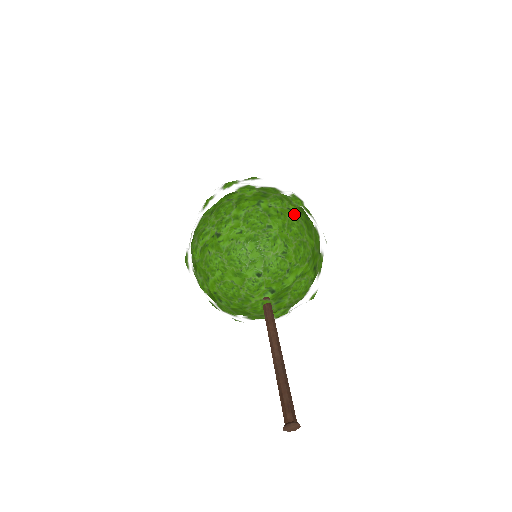
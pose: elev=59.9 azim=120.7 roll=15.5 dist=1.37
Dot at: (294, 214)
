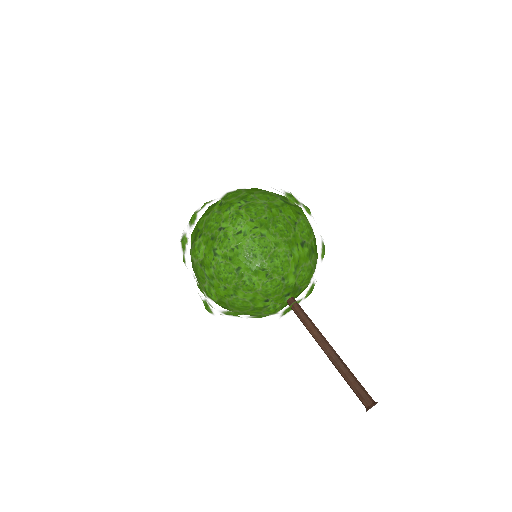
Dot at: (246, 238)
